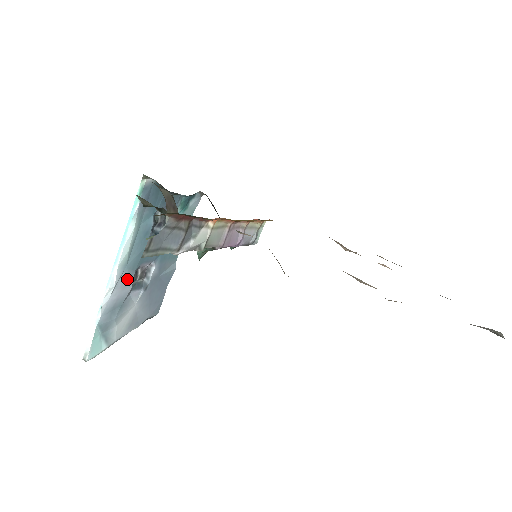
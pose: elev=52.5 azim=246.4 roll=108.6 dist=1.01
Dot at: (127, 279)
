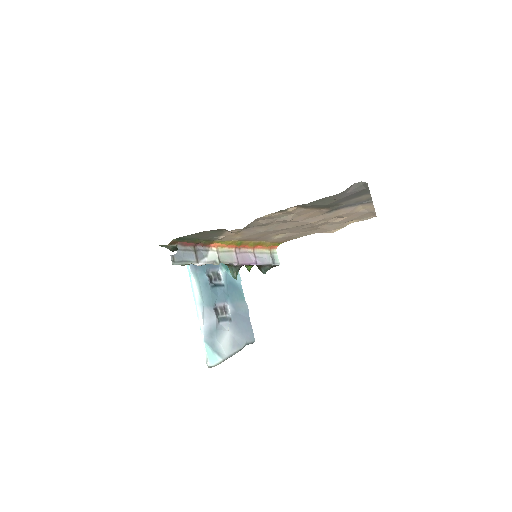
Dot at: (210, 312)
